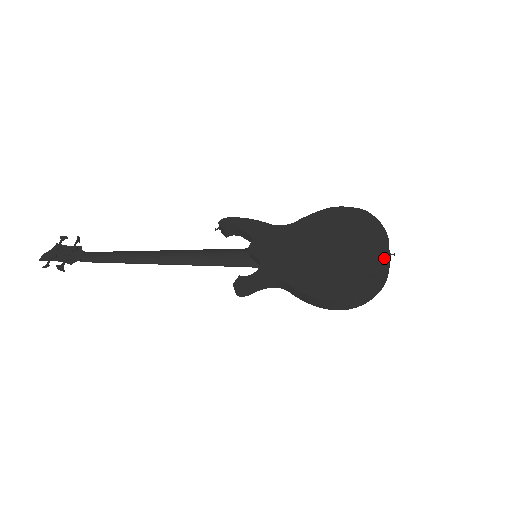
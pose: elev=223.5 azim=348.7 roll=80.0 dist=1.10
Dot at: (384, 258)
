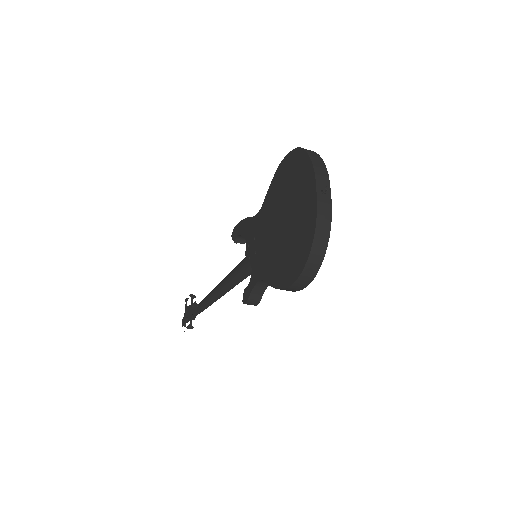
Dot at: (313, 206)
